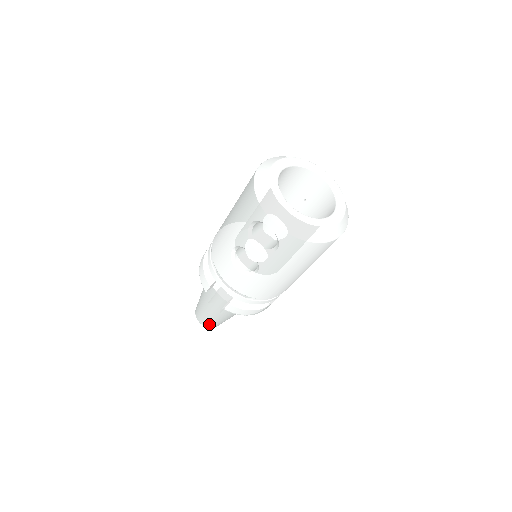
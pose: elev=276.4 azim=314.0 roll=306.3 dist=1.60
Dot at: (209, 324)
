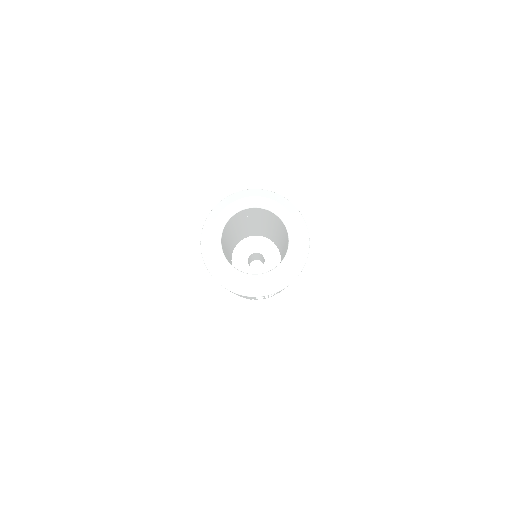
Dot at: occluded
